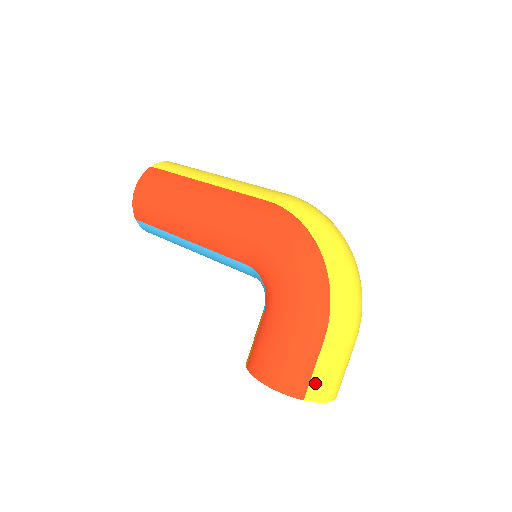
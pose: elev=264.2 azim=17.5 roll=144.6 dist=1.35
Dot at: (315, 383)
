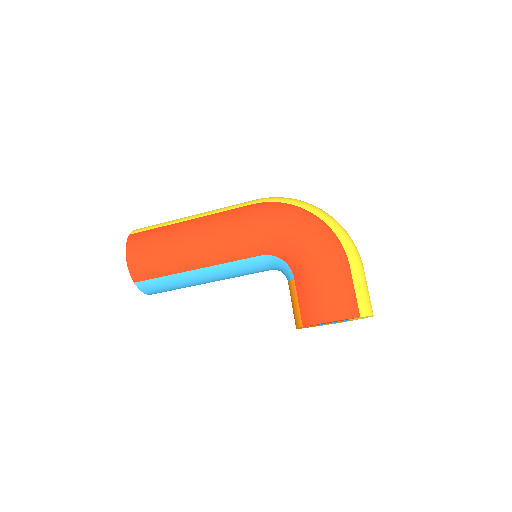
Dot at: (360, 301)
